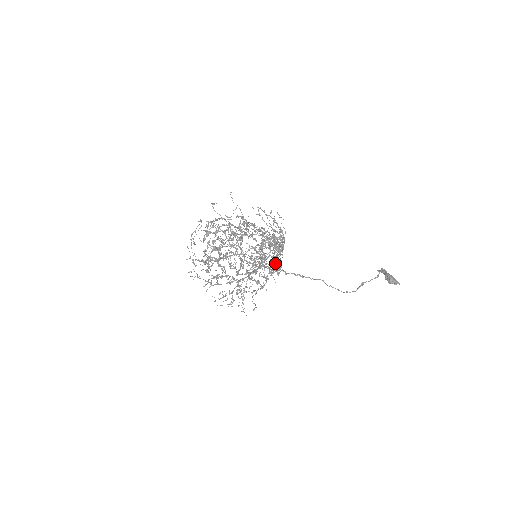
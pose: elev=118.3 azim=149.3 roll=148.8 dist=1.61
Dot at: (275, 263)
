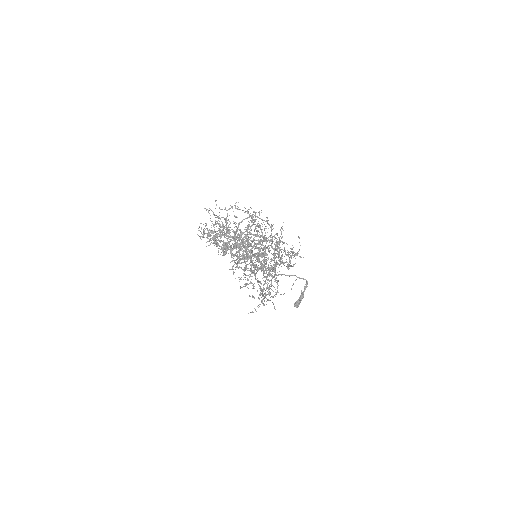
Dot at: occluded
